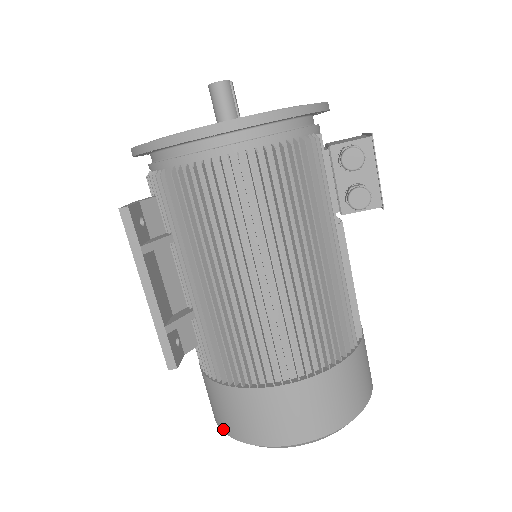
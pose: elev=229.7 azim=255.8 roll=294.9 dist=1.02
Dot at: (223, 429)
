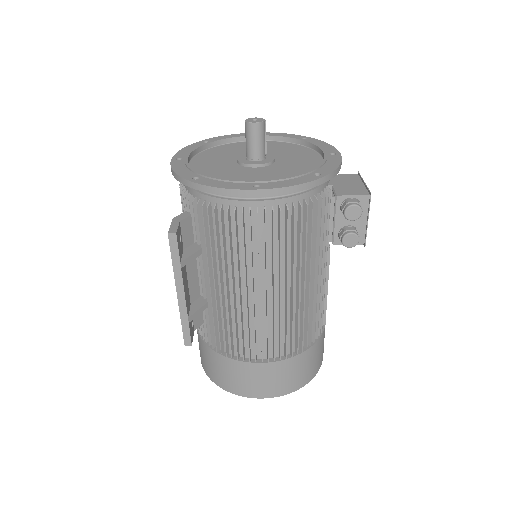
Dot at: (212, 379)
